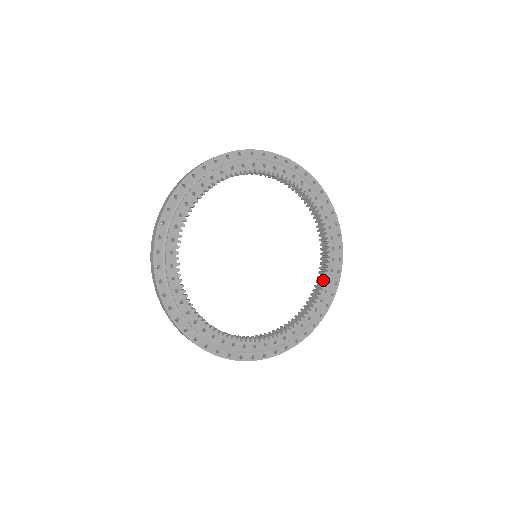
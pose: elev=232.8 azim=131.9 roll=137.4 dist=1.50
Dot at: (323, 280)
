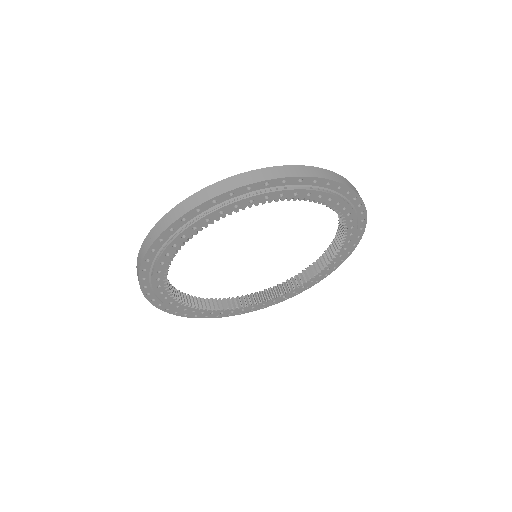
Dot at: (329, 259)
